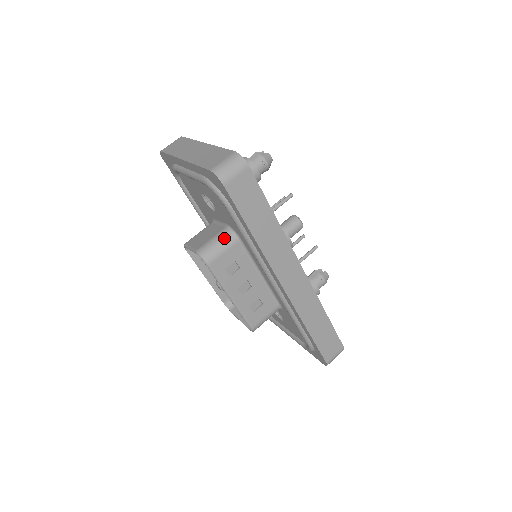
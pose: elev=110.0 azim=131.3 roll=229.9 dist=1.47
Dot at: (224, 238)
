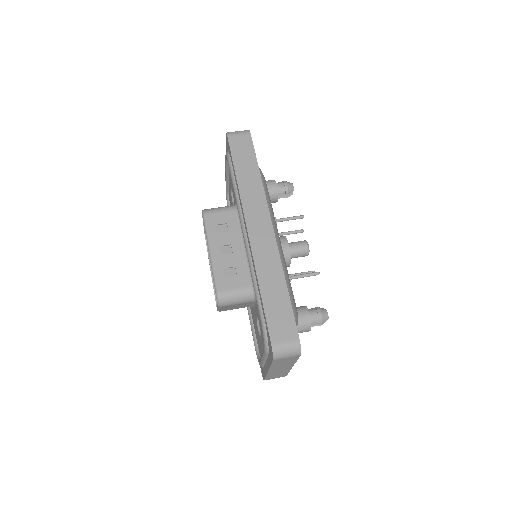
Dot at: (227, 206)
